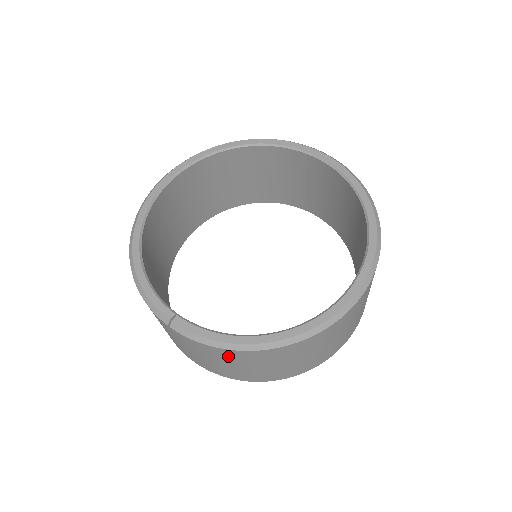
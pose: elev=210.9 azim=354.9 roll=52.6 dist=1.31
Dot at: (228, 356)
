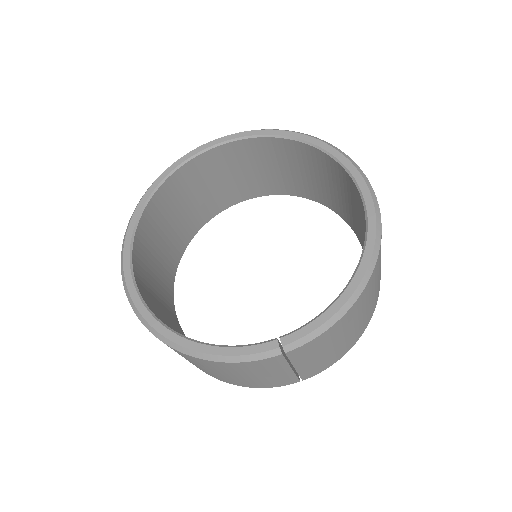
Dot at: (344, 324)
